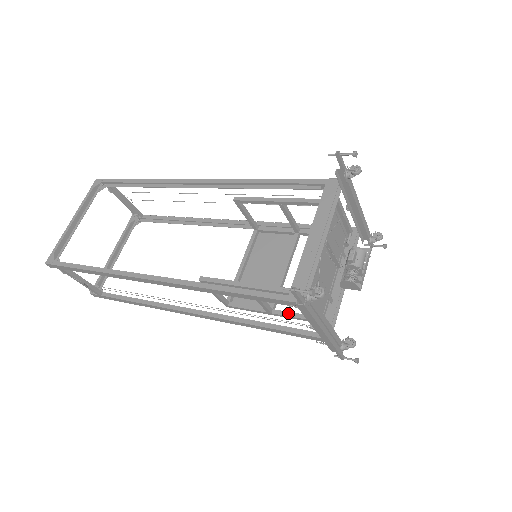
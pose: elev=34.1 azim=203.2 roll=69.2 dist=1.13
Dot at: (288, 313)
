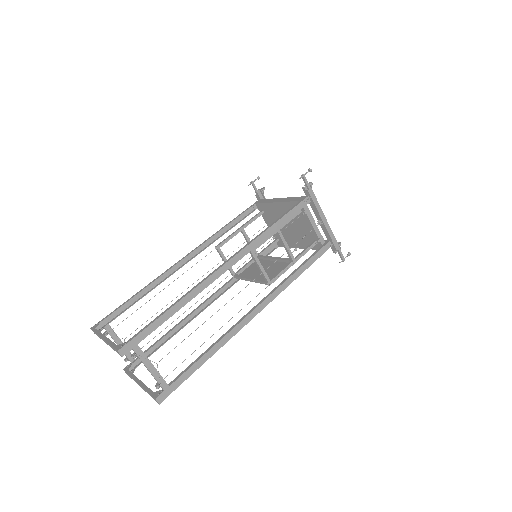
Dot at: (302, 252)
